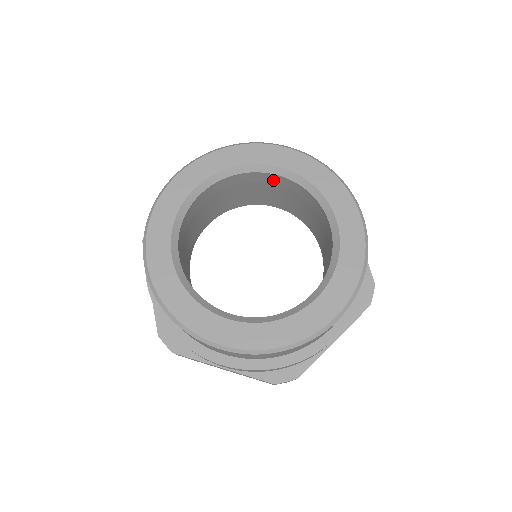
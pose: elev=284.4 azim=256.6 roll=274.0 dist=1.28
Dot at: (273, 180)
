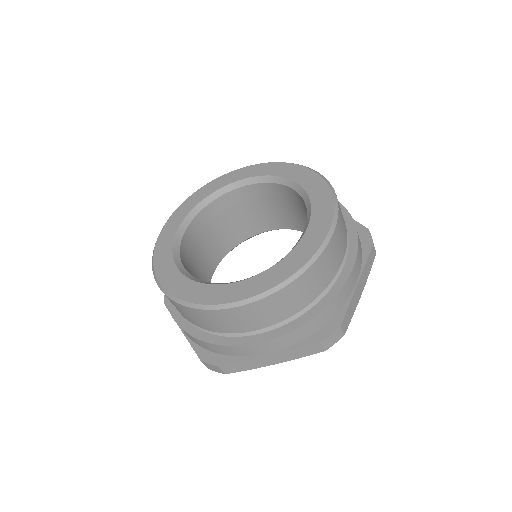
Dot at: (241, 196)
